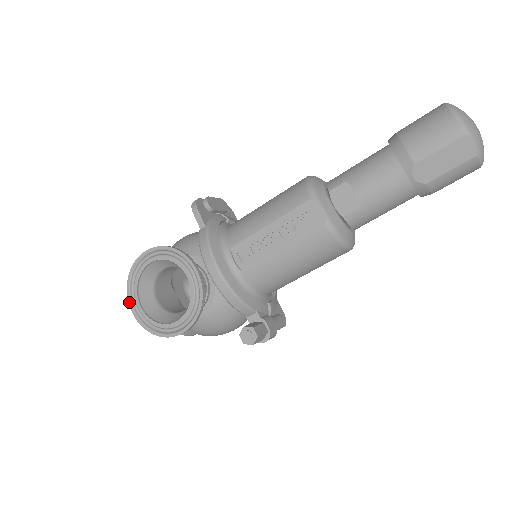
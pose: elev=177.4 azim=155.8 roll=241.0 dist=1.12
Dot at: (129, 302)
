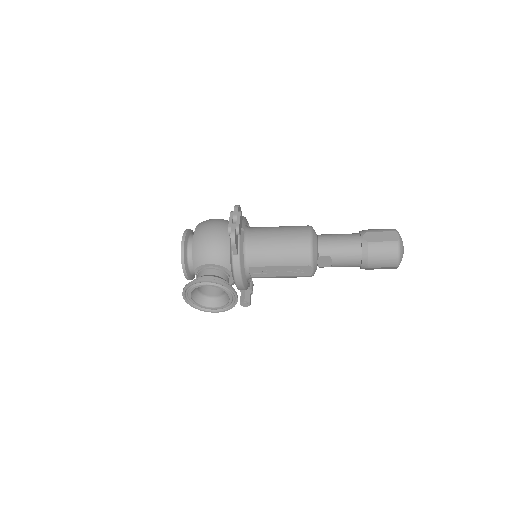
Dot at: (183, 295)
